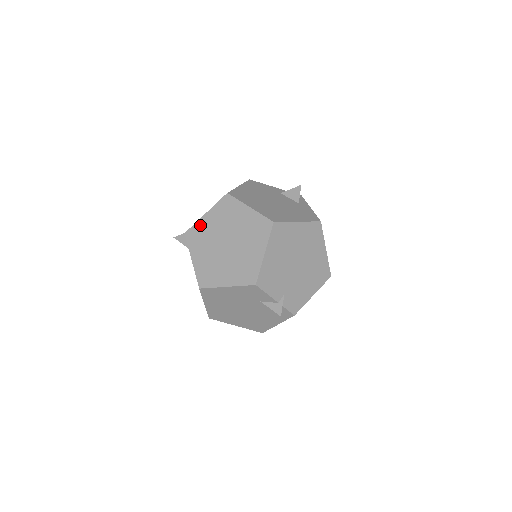
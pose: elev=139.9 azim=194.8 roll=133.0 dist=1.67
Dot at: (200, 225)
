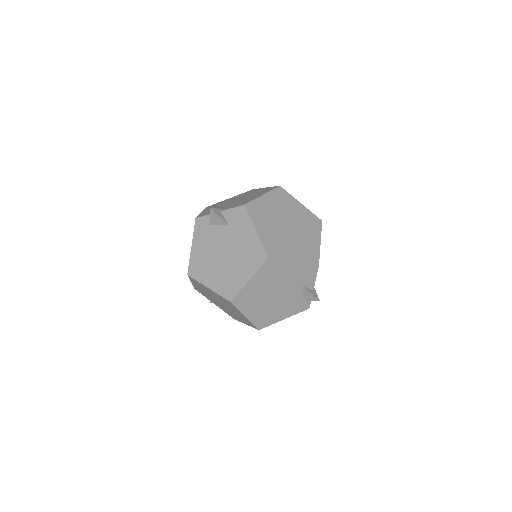
Dot at: (260, 202)
